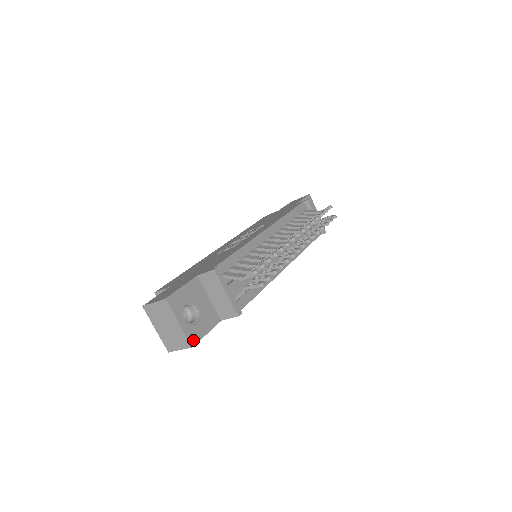
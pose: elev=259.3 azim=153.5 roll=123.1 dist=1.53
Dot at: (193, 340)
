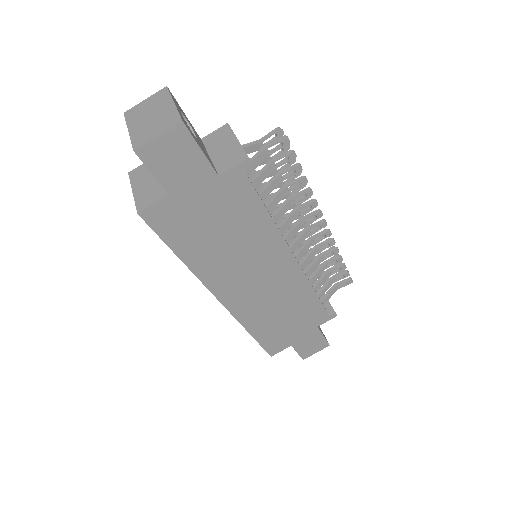
Dot at: (185, 123)
